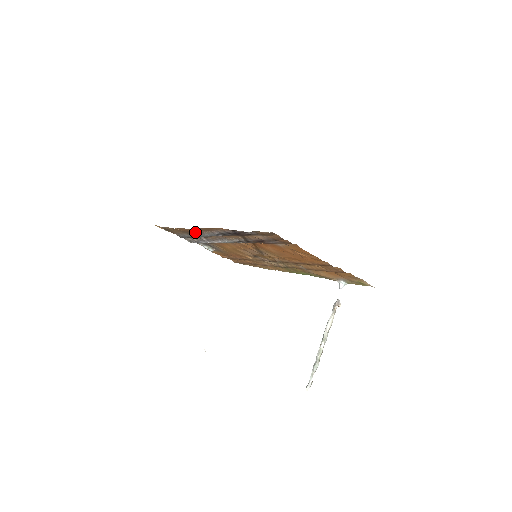
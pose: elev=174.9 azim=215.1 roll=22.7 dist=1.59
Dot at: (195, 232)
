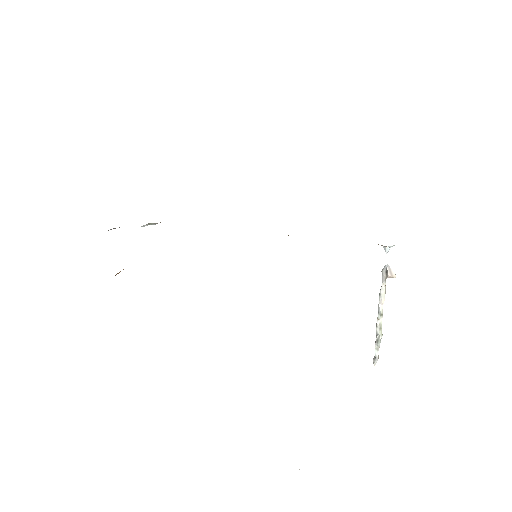
Dot at: occluded
